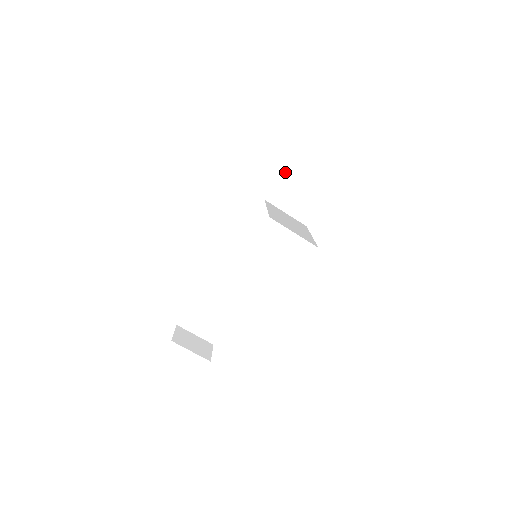
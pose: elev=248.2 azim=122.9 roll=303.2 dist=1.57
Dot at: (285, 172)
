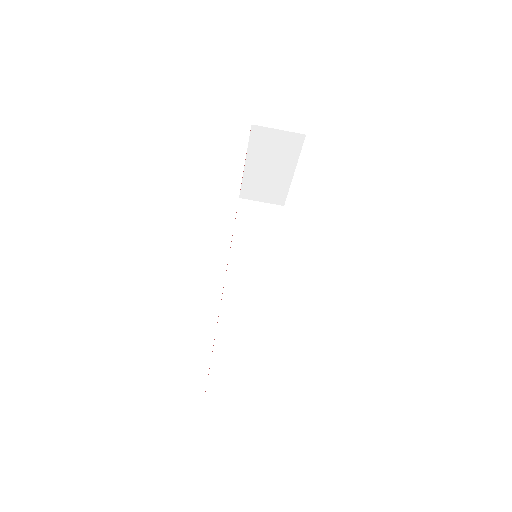
Dot at: (245, 199)
